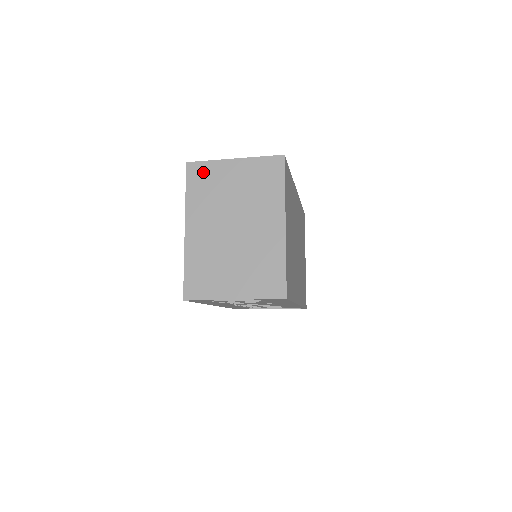
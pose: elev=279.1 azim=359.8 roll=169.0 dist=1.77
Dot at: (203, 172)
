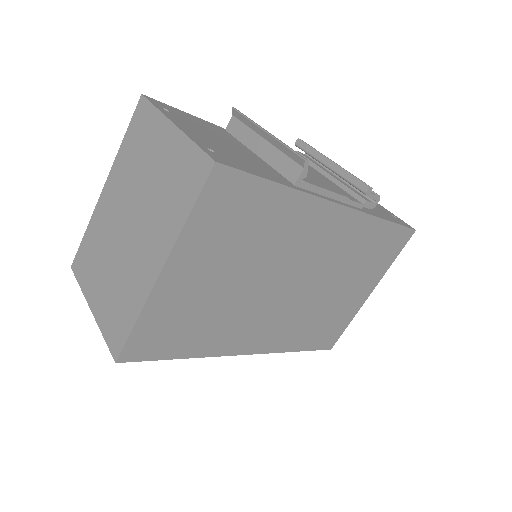
Dot at: (145, 121)
